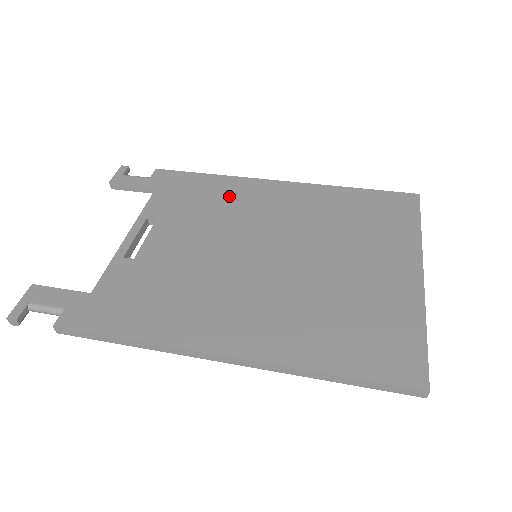
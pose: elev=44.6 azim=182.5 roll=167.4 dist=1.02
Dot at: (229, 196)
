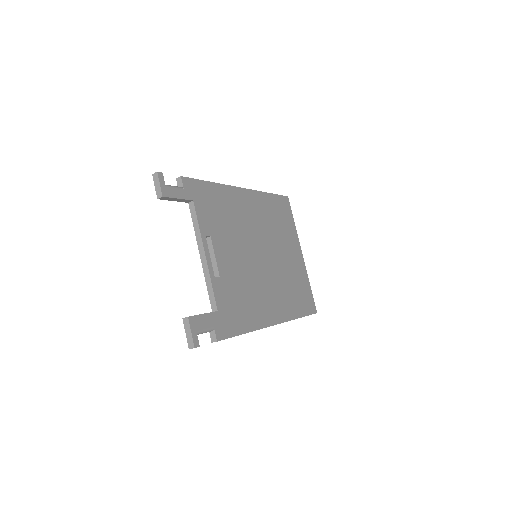
Dot at: (231, 207)
